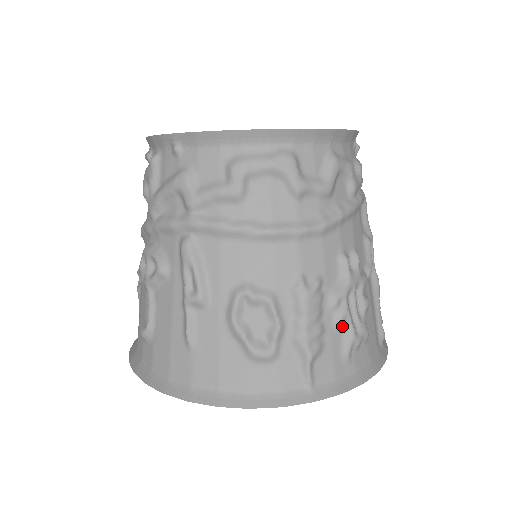
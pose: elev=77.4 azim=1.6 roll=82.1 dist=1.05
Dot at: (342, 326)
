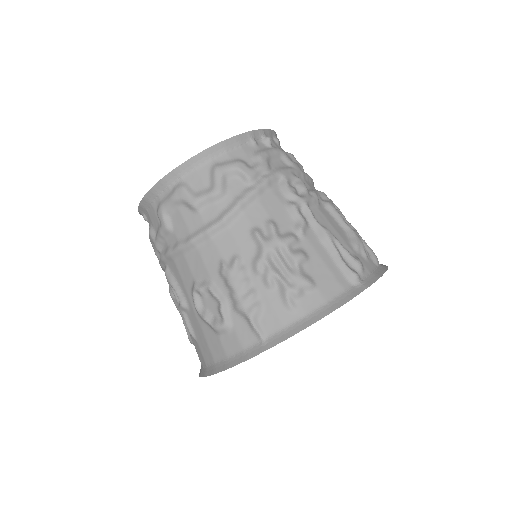
Dot at: (274, 284)
